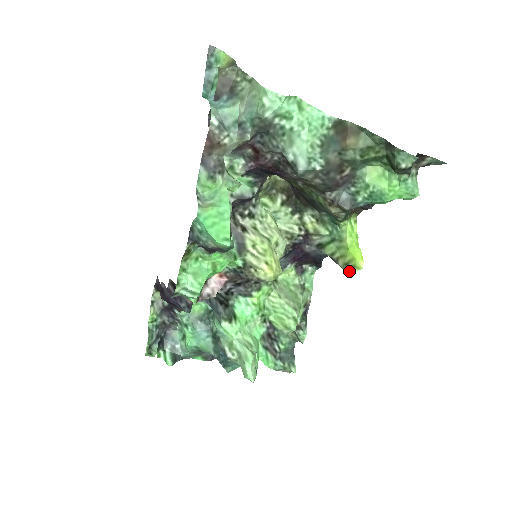
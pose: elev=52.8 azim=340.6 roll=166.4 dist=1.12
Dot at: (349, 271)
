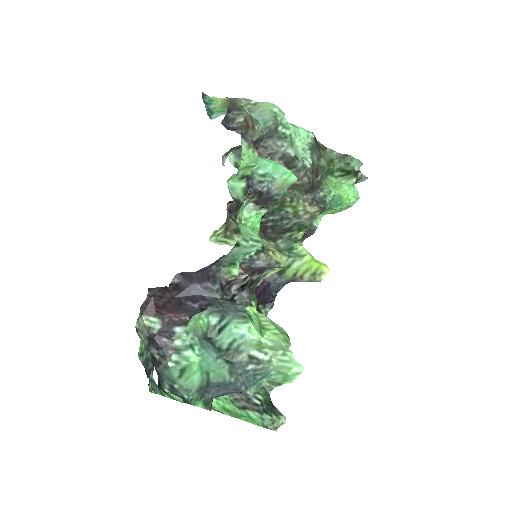
Dot at: (317, 280)
